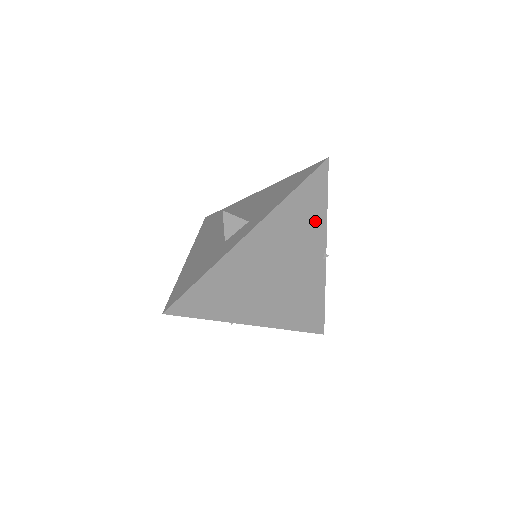
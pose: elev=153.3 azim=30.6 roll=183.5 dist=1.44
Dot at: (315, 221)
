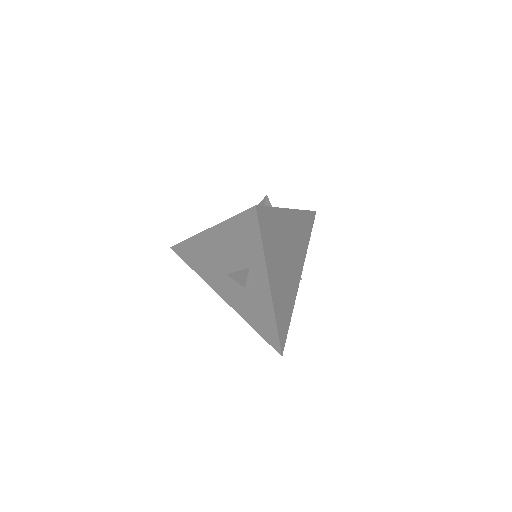
Dot at: (304, 245)
